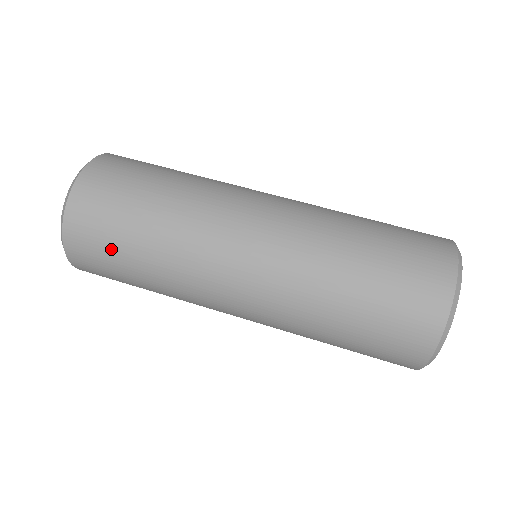
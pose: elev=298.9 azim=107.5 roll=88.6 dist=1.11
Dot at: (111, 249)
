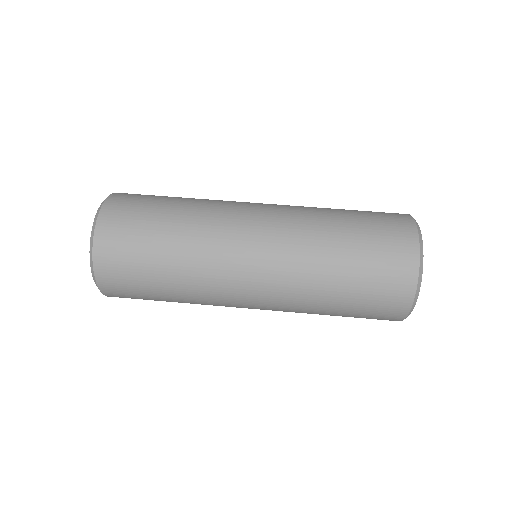
Dot at: (139, 246)
